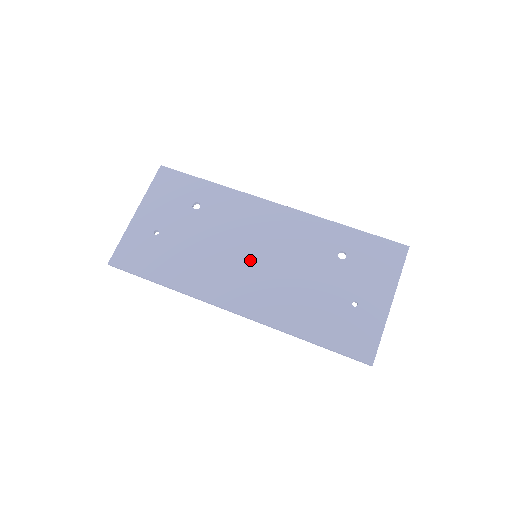
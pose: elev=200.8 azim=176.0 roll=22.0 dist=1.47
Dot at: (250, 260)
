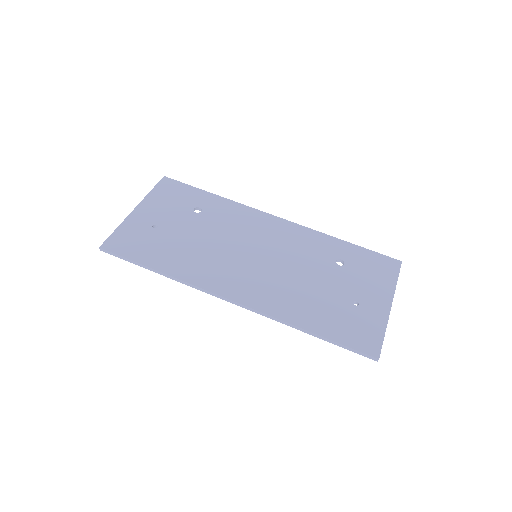
Dot at: (250, 258)
